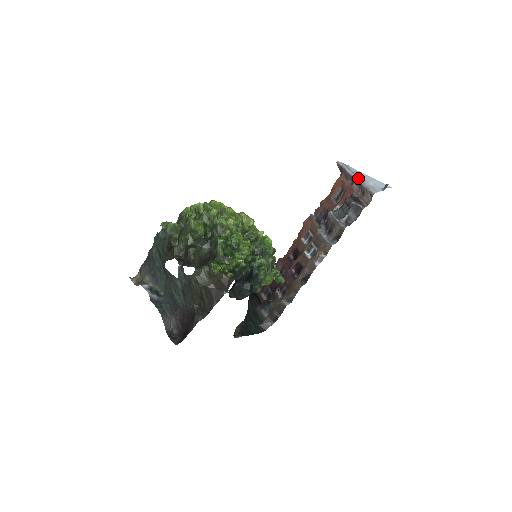
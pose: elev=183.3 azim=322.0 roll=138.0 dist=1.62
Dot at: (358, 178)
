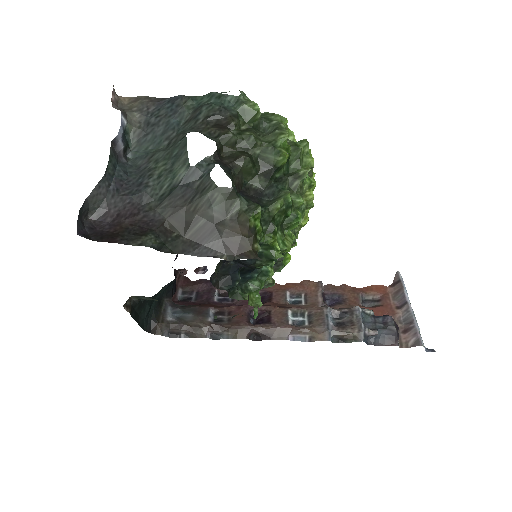
Dot at: occluded
